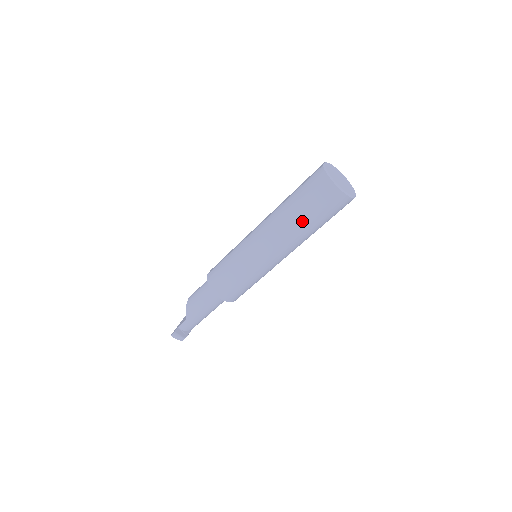
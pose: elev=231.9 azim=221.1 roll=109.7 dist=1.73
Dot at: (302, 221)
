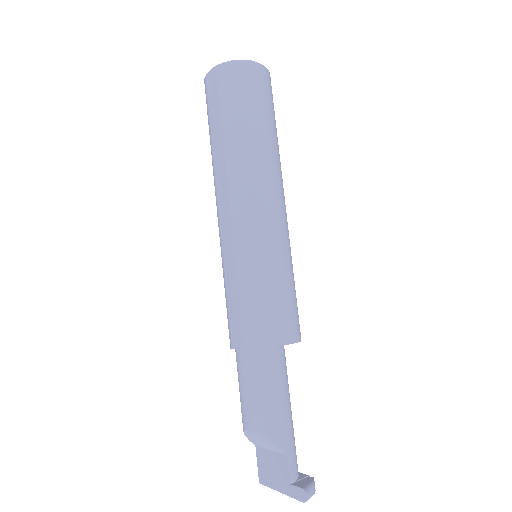
Dot at: (268, 134)
